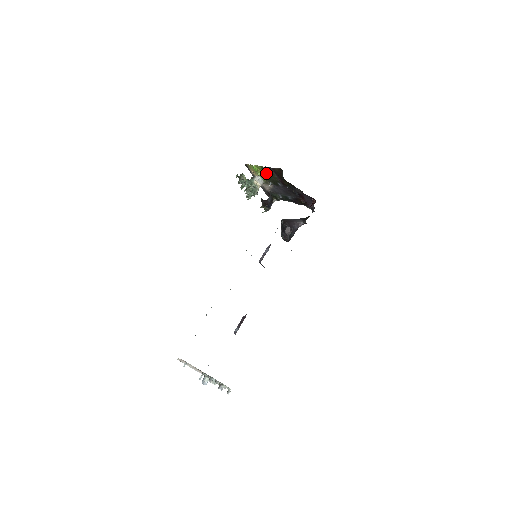
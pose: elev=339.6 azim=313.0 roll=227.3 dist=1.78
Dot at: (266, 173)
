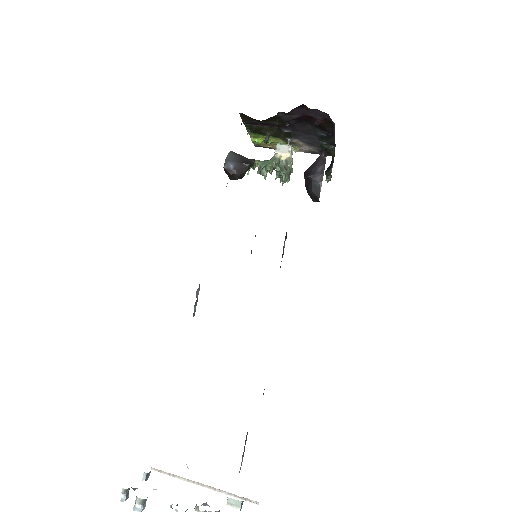
Dot at: (264, 134)
